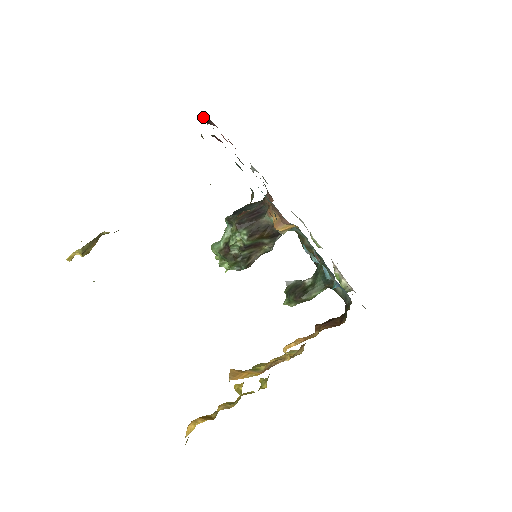
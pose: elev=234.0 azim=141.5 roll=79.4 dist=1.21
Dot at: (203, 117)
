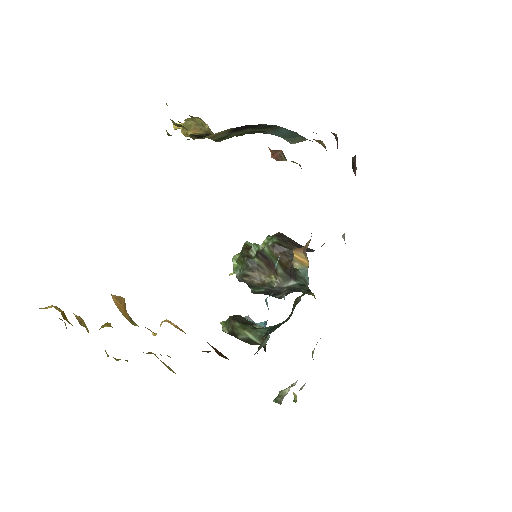
Dot at: (354, 157)
